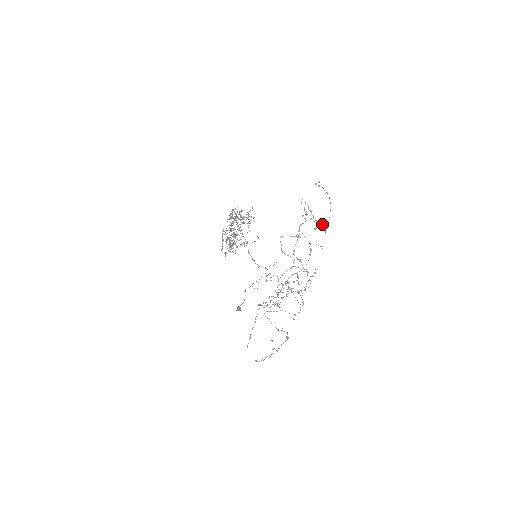
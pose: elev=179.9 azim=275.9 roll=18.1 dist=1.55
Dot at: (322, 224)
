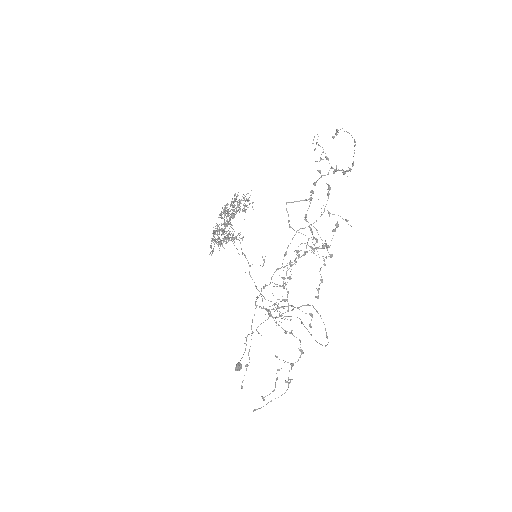
Dot at: (344, 171)
